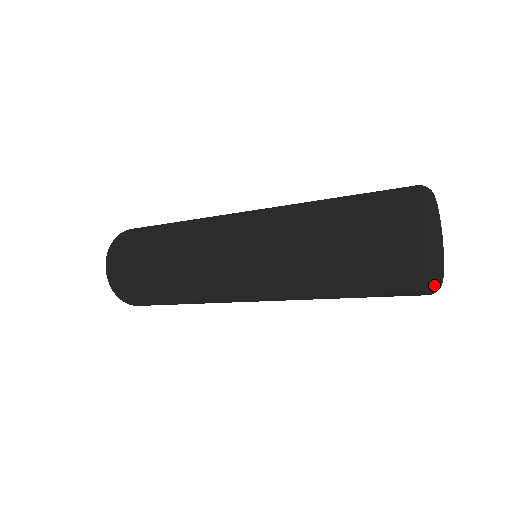
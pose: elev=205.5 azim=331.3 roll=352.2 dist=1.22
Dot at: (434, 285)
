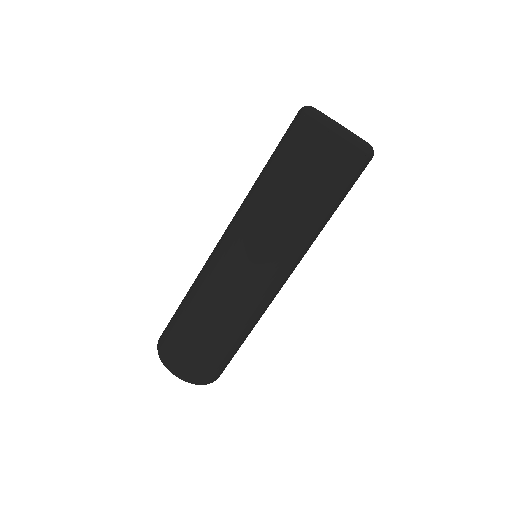
Dot at: (340, 128)
